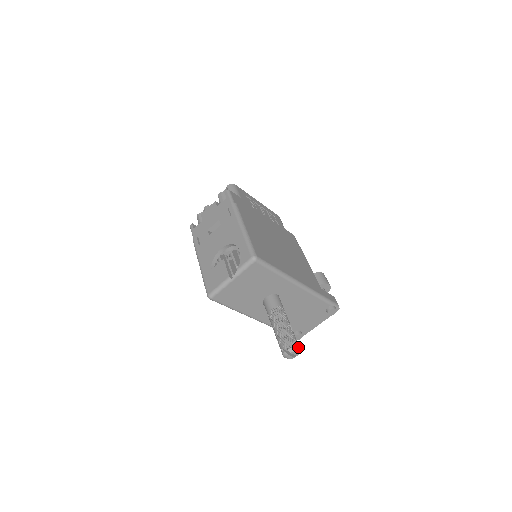
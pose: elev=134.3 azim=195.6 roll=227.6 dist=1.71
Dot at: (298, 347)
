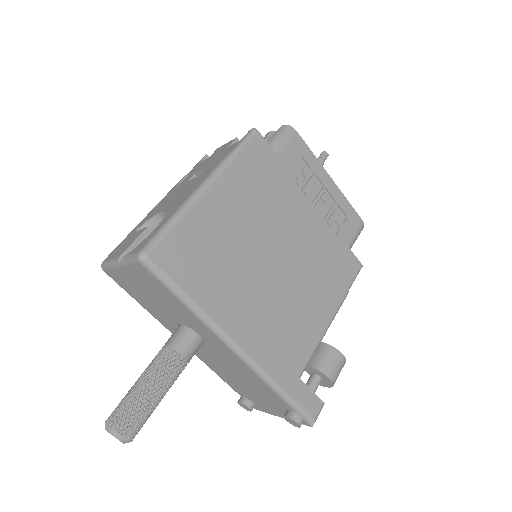
Dot at: (124, 434)
